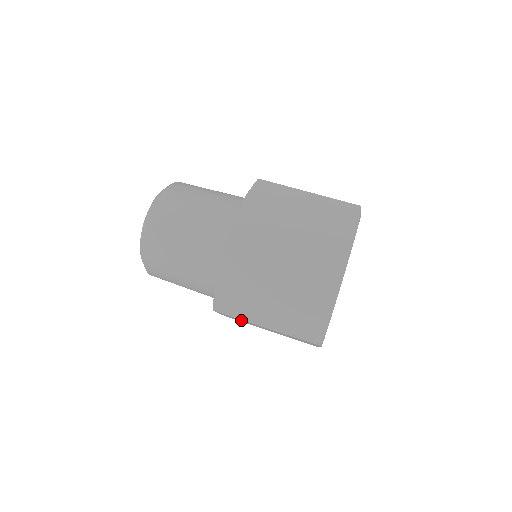
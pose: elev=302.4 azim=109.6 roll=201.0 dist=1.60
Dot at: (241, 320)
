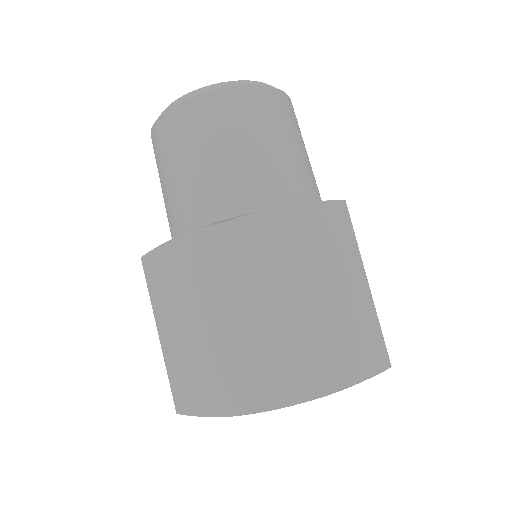
Dot at: occluded
